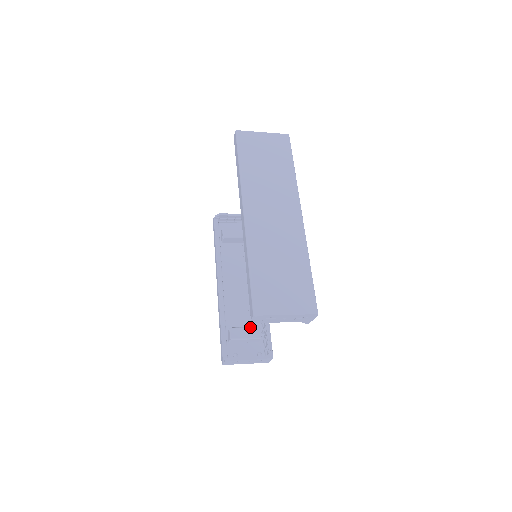
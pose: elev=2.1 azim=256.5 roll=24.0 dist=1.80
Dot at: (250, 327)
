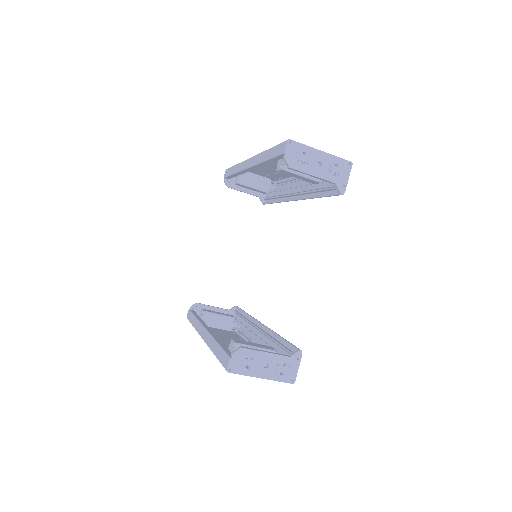
Dot at: (258, 344)
